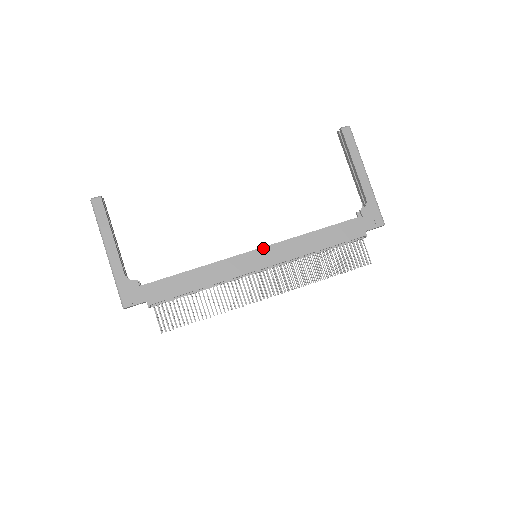
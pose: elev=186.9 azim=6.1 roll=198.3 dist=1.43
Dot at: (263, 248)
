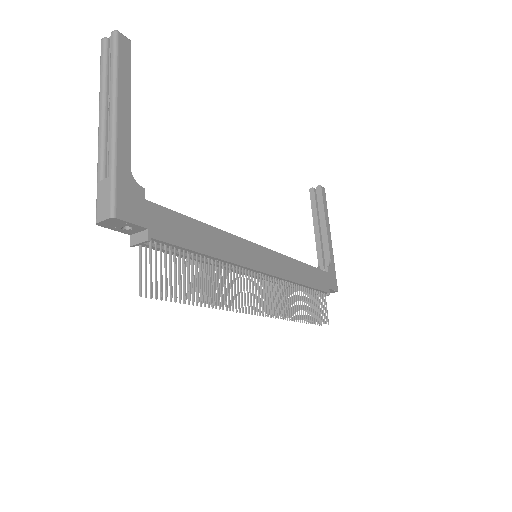
Dot at: (269, 250)
